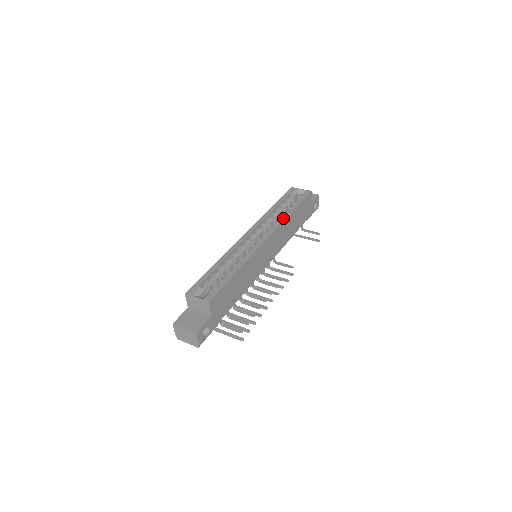
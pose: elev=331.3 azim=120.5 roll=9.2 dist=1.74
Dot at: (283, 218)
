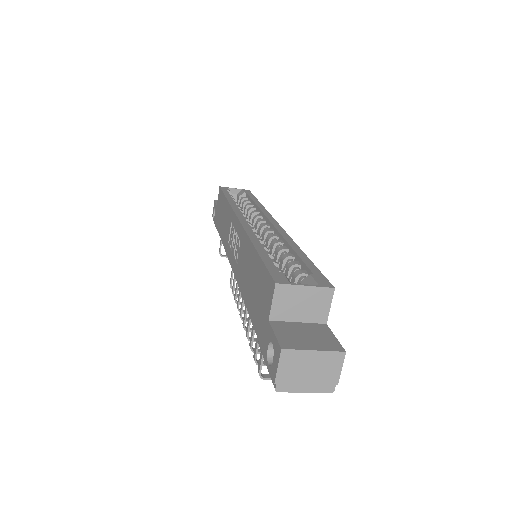
Dot at: (261, 207)
